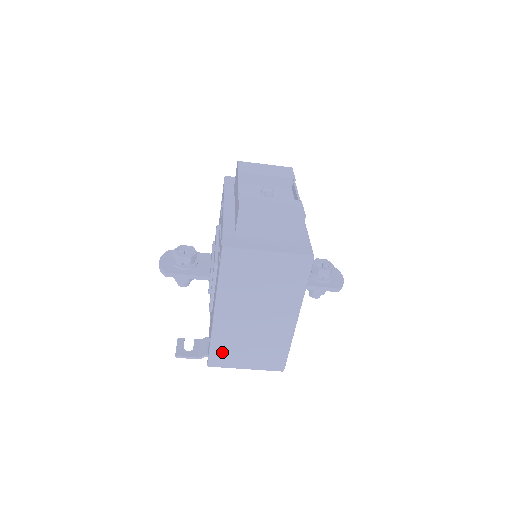
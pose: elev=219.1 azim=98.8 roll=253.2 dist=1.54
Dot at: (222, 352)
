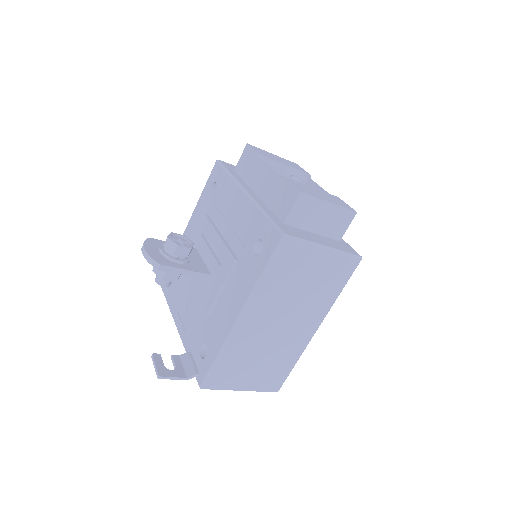
Dot at: (225, 369)
